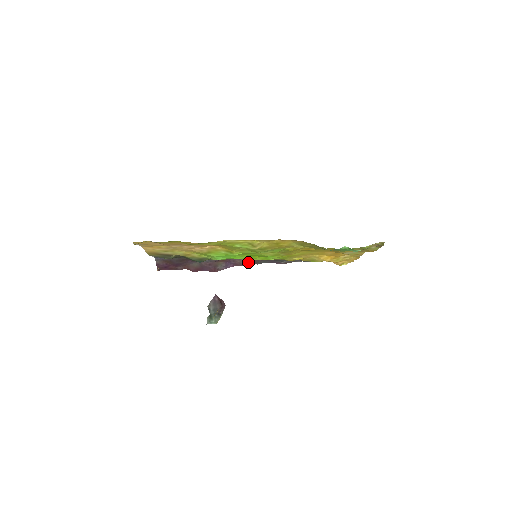
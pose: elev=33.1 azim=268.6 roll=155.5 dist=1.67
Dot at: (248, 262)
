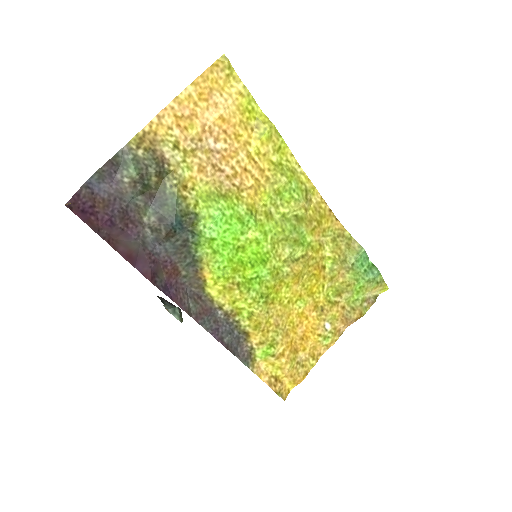
Dot at: (189, 308)
